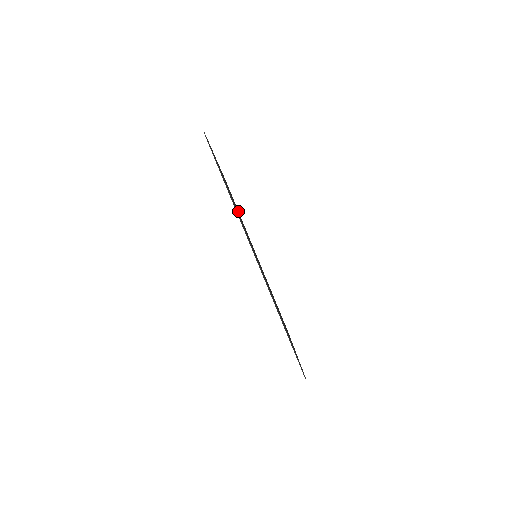
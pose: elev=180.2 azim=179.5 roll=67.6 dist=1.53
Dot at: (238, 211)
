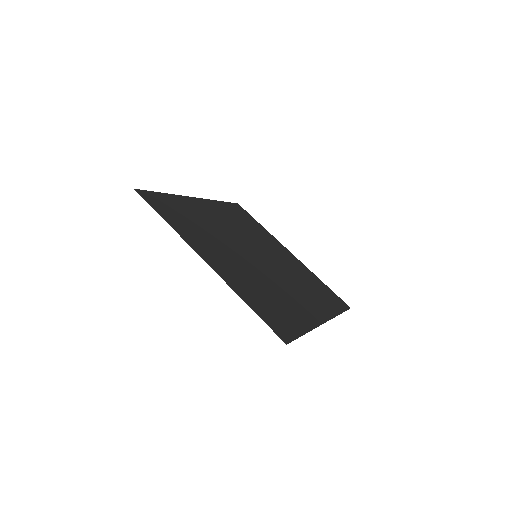
Dot at: (257, 224)
